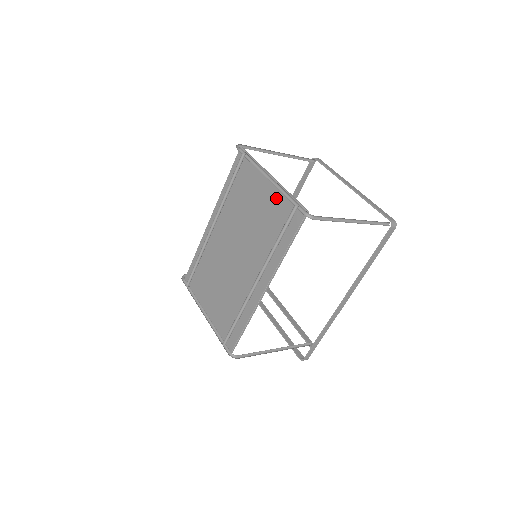
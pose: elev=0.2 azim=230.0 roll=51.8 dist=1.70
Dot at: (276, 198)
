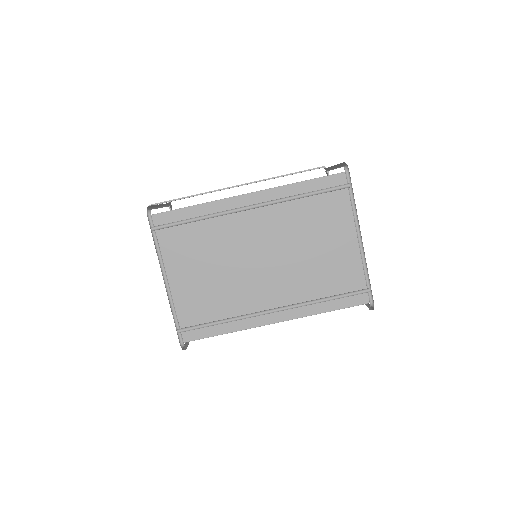
Dot at: (352, 262)
